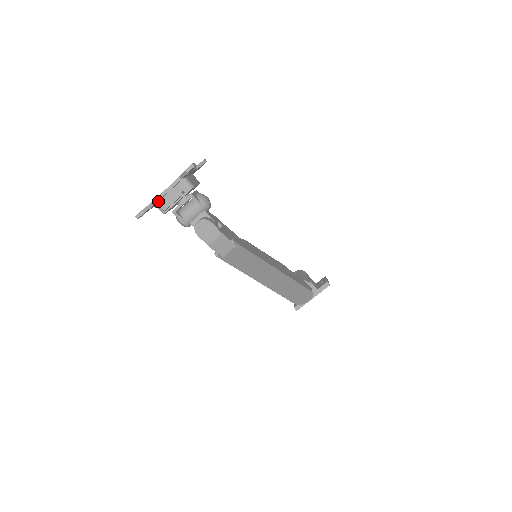
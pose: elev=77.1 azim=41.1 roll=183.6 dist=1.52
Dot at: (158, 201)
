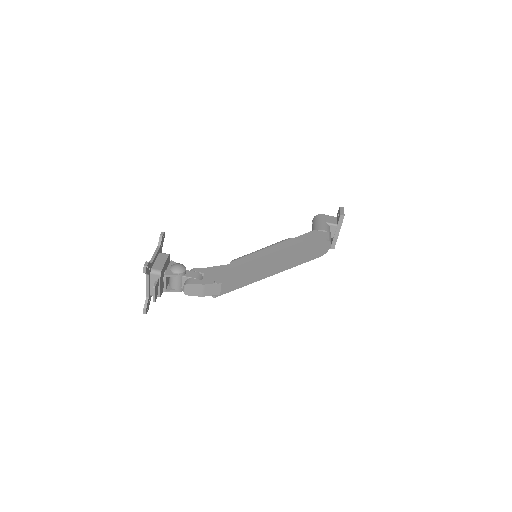
Dot at: (150, 293)
